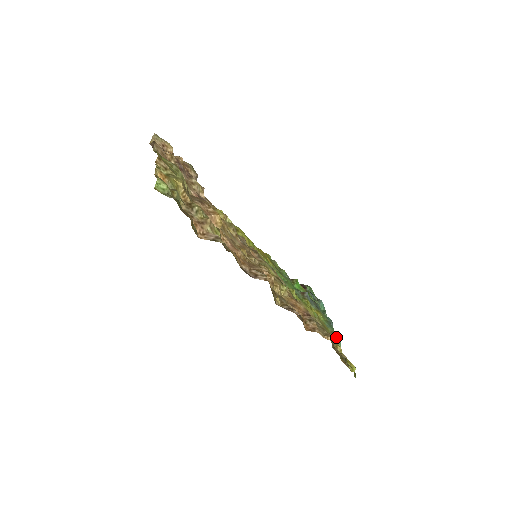
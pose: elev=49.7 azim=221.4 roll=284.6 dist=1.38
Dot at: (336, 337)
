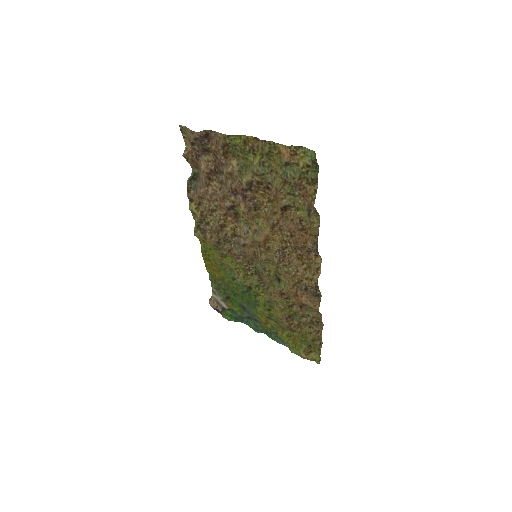
Dot at: occluded
